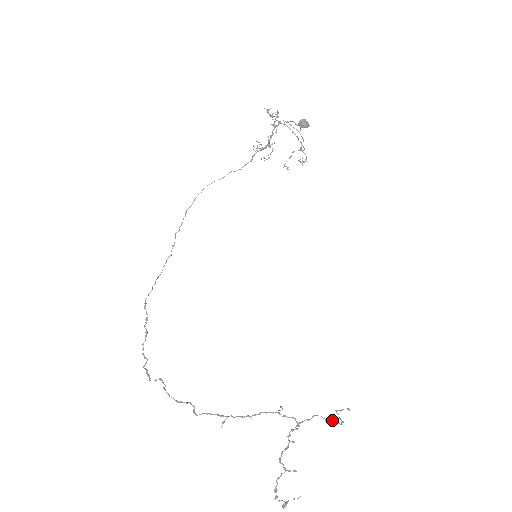
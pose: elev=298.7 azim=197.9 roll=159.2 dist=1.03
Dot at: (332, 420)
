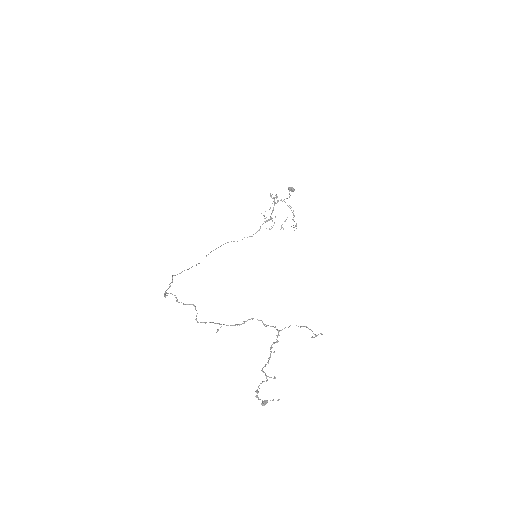
Dot at: (305, 326)
